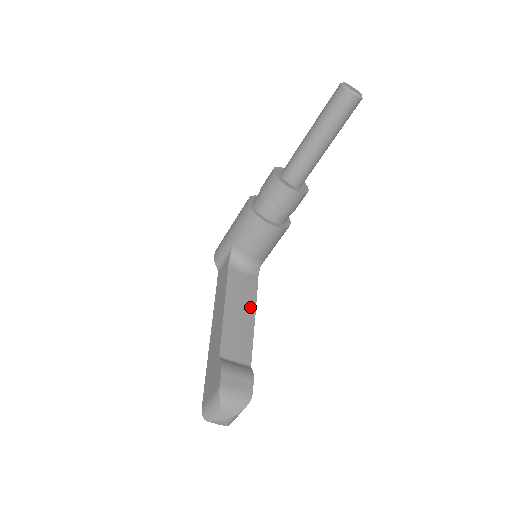
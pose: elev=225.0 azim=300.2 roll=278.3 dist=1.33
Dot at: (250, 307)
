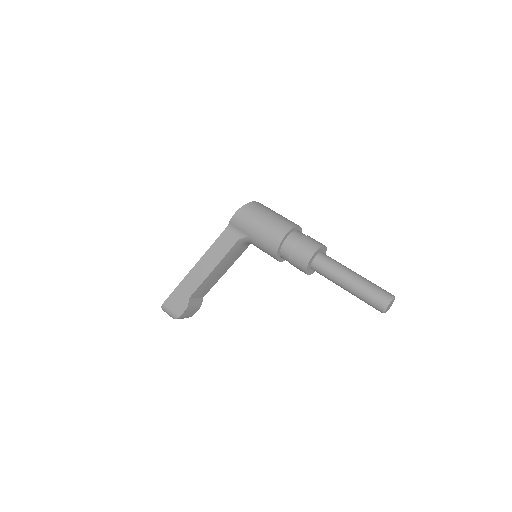
Dot at: (228, 267)
